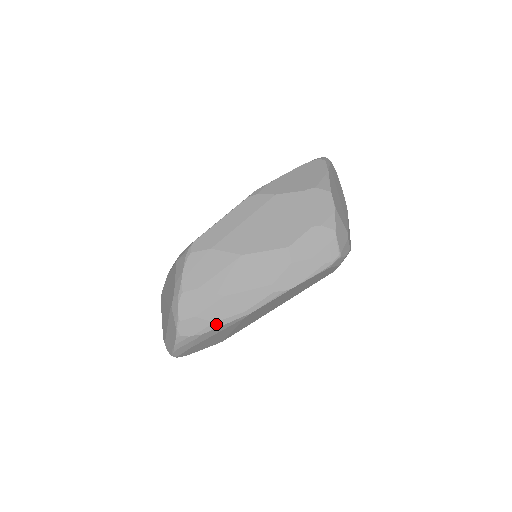
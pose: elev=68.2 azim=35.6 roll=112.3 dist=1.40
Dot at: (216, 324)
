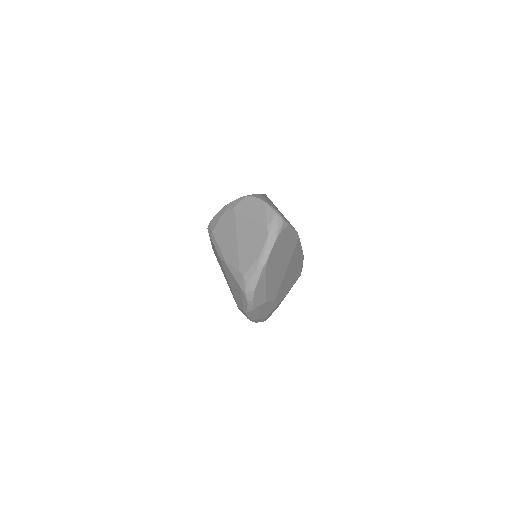
Dot at: occluded
